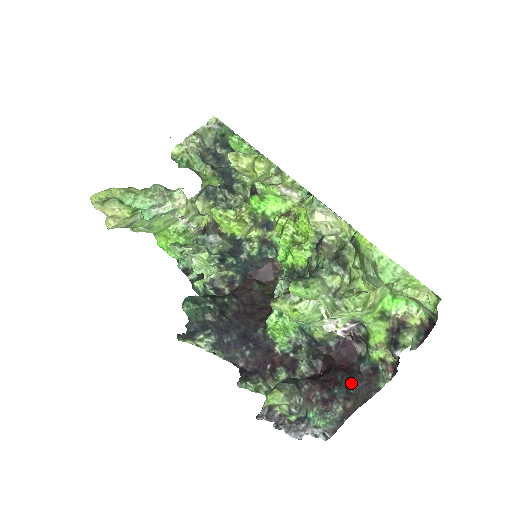
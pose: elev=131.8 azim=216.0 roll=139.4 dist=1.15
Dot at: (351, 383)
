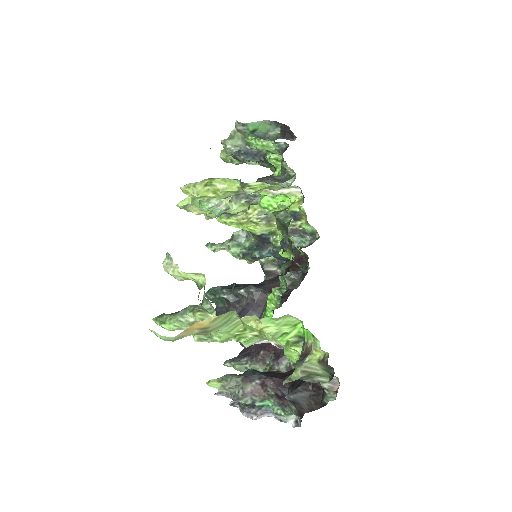
Dot at: (294, 390)
